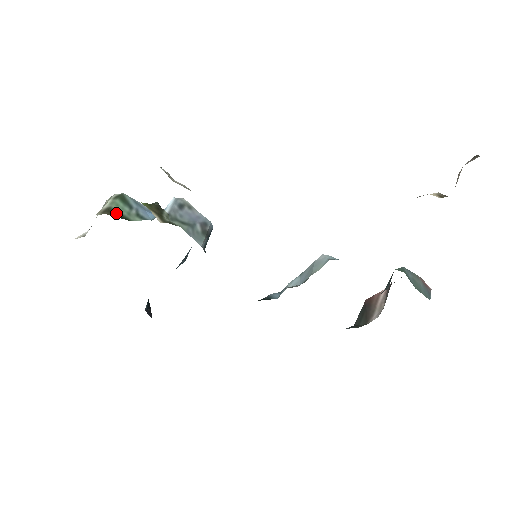
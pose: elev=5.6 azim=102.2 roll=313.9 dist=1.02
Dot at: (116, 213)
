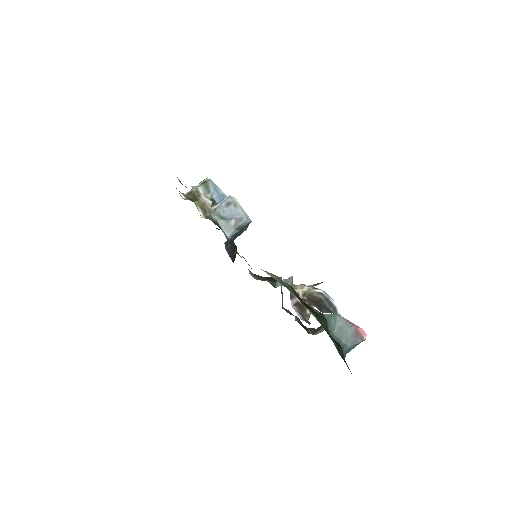
Dot at: occluded
